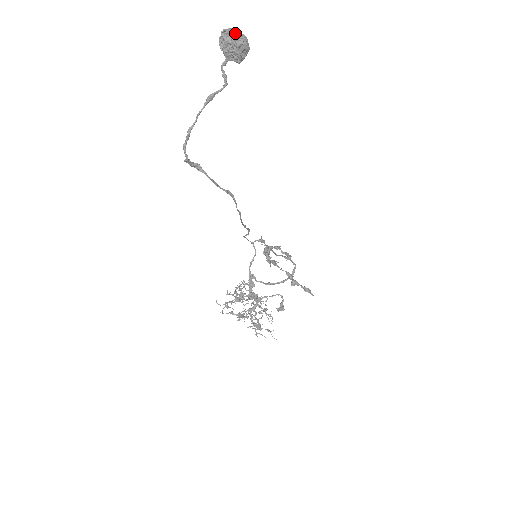
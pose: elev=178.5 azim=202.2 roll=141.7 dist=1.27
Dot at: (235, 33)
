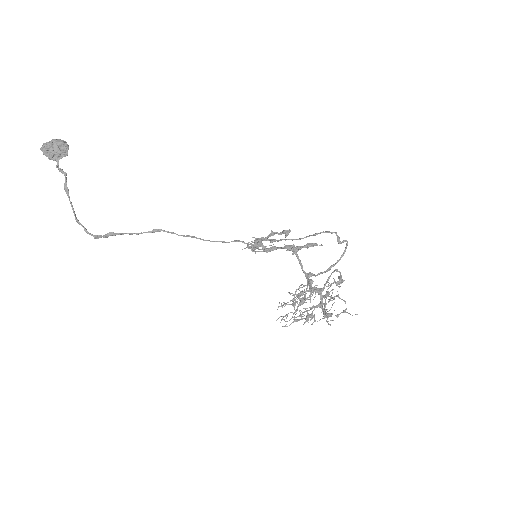
Dot at: (45, 145)
